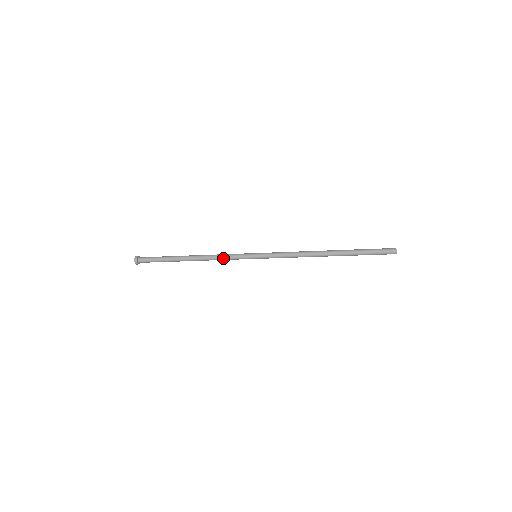
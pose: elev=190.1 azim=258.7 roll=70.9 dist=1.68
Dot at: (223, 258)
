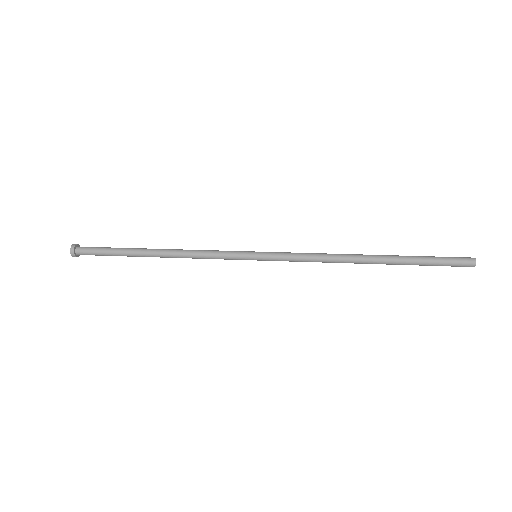
Dot at: (205, 255)
